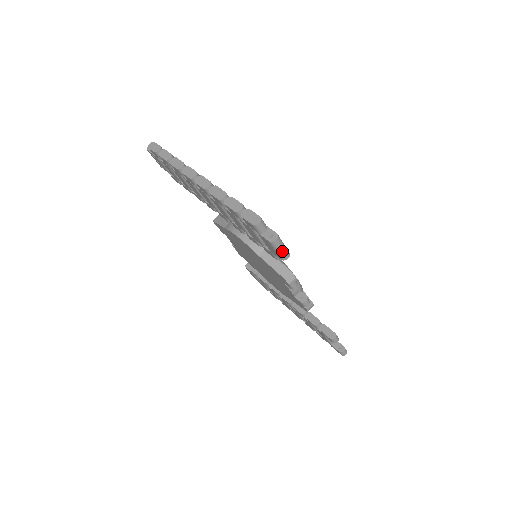
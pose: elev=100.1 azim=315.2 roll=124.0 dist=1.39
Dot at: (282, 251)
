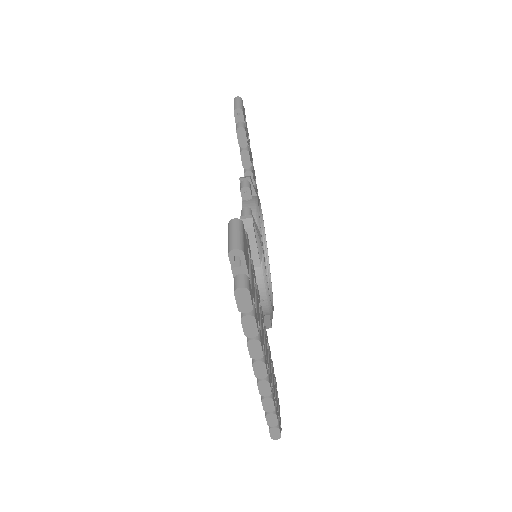
Dot at: occluded
